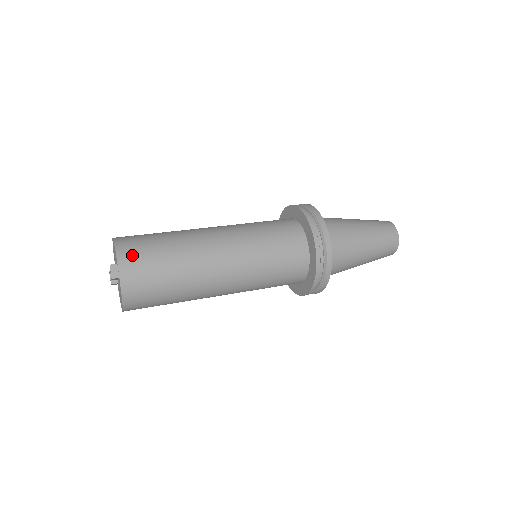
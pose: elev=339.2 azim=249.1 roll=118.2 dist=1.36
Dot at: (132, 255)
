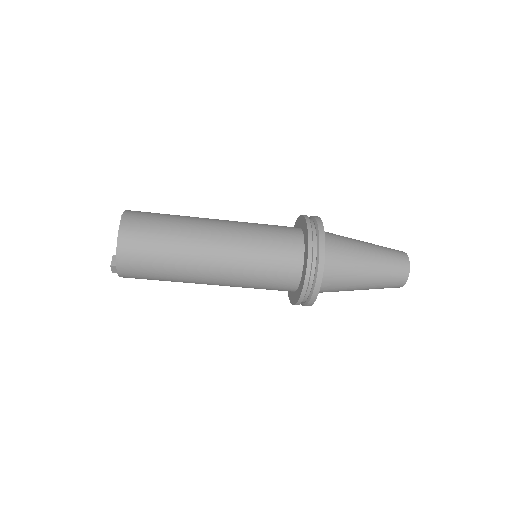
Dot at: occluded
